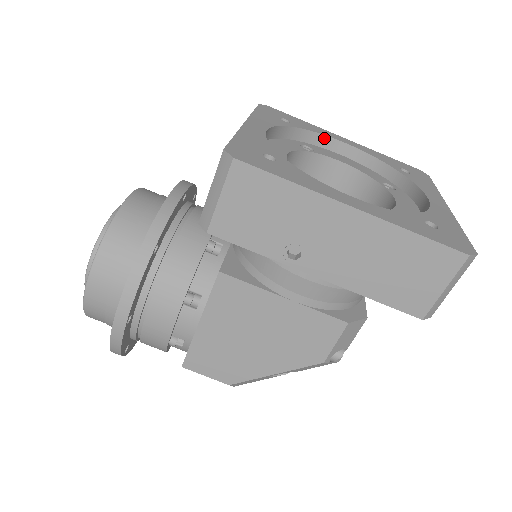
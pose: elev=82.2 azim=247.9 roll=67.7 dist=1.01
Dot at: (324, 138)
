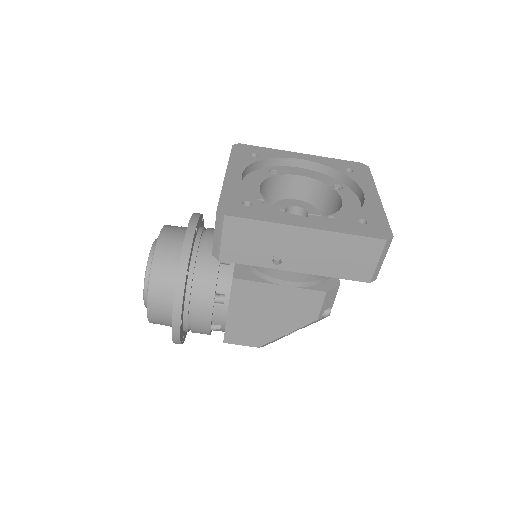
Dot at: (285, 160)
